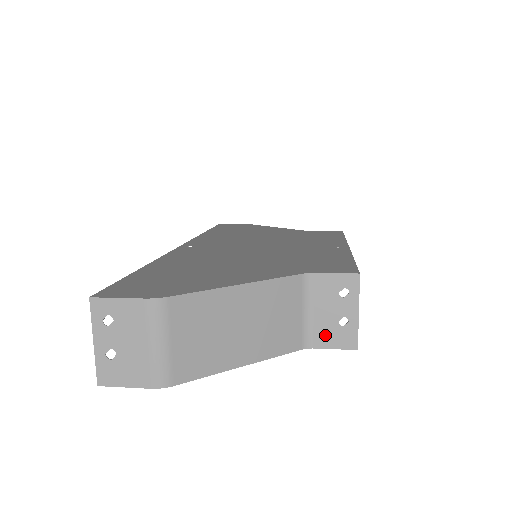
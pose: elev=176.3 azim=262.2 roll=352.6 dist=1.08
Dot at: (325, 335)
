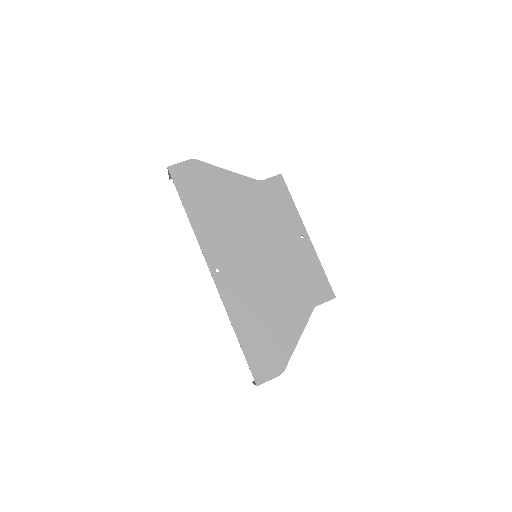
Dot at: occluded
